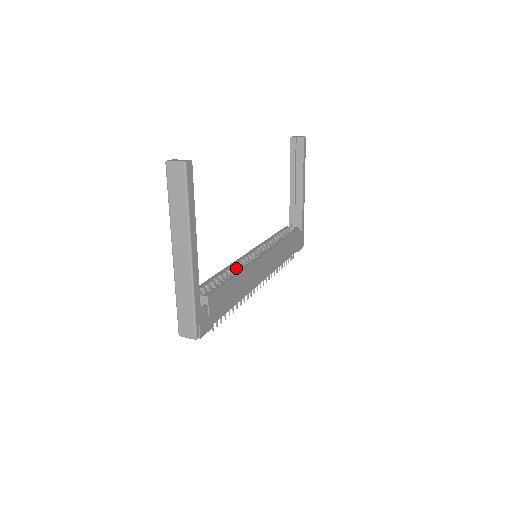
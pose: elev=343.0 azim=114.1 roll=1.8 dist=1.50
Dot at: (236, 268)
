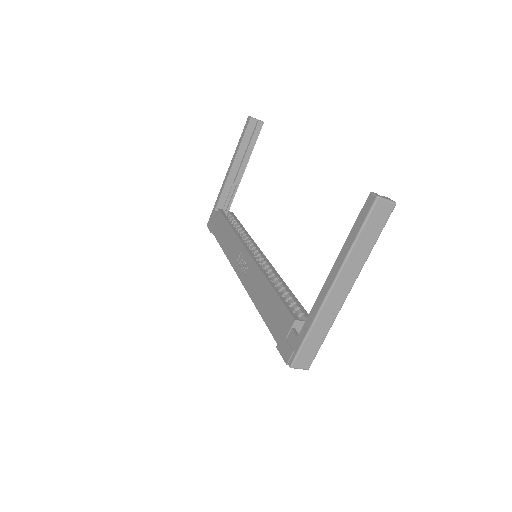
Dot at: occluded
